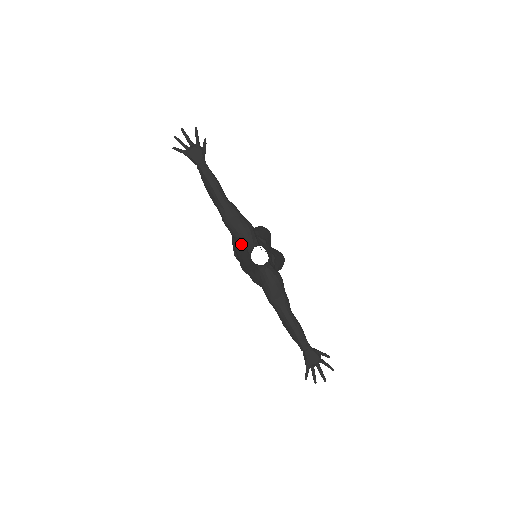
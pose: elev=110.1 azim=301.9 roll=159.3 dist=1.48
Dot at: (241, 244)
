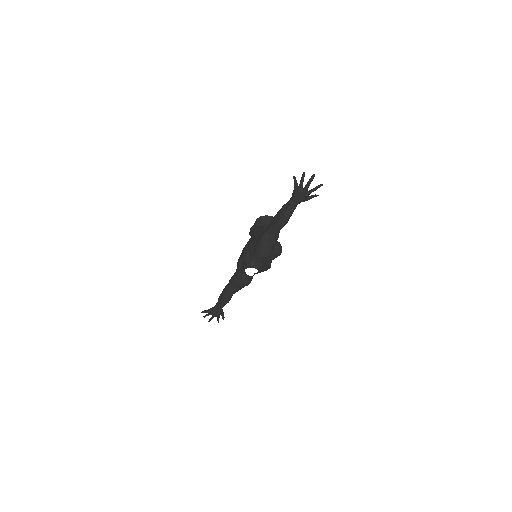
Dot at: (253, 253)
